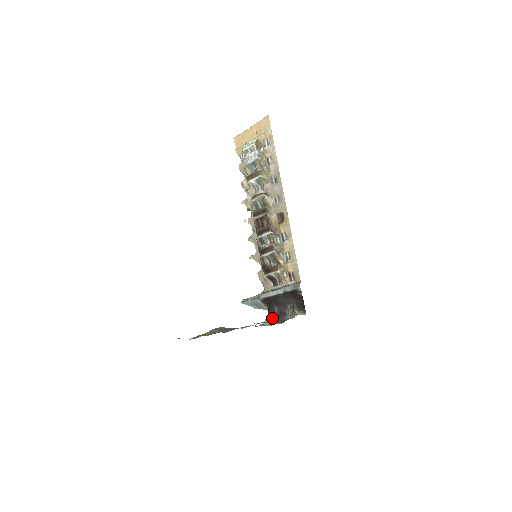
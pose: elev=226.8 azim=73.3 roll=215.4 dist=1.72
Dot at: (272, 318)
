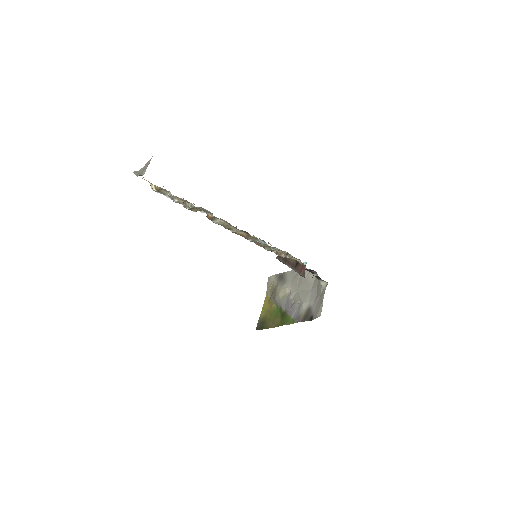
Dot at: occluded
